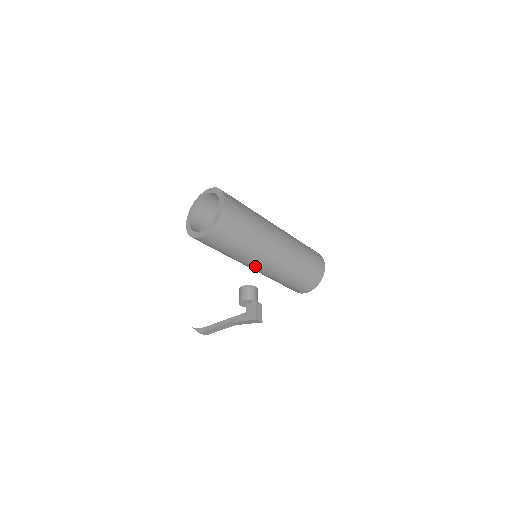
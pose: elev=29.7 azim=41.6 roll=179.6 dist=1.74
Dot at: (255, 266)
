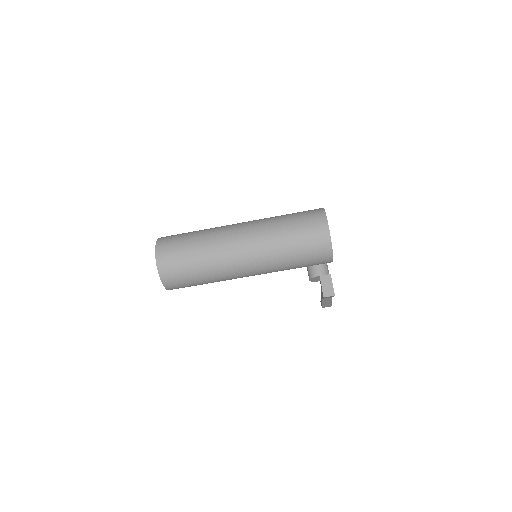
Dot at: occluded
